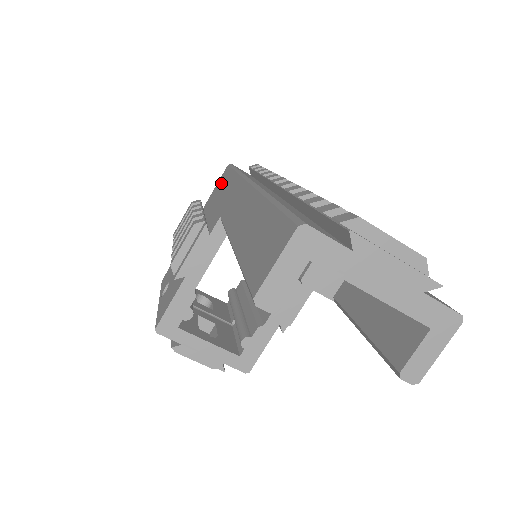
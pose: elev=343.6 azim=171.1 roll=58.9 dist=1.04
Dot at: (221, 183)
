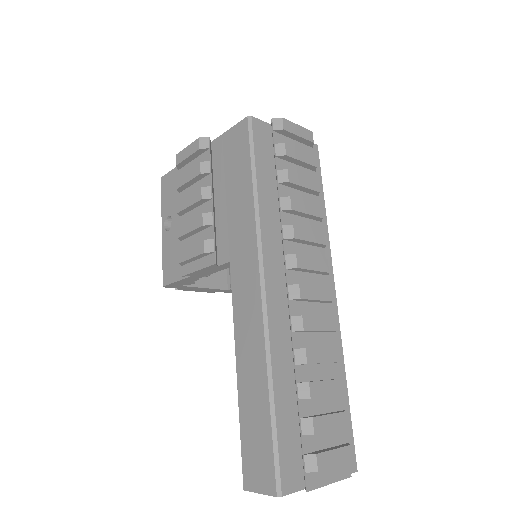
Dot at: (235, 155)
